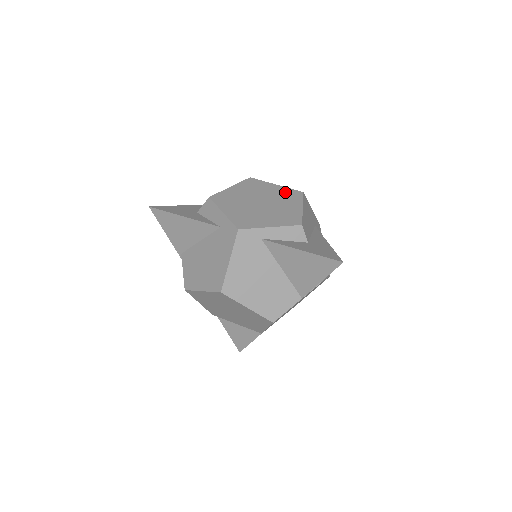
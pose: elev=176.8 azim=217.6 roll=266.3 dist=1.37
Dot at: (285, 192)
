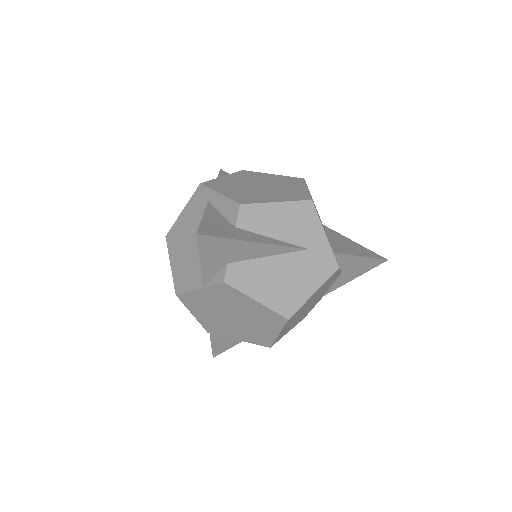
Dot at: (298, 192)
